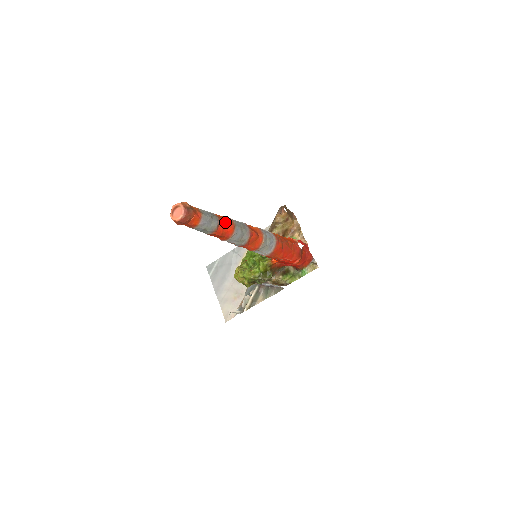
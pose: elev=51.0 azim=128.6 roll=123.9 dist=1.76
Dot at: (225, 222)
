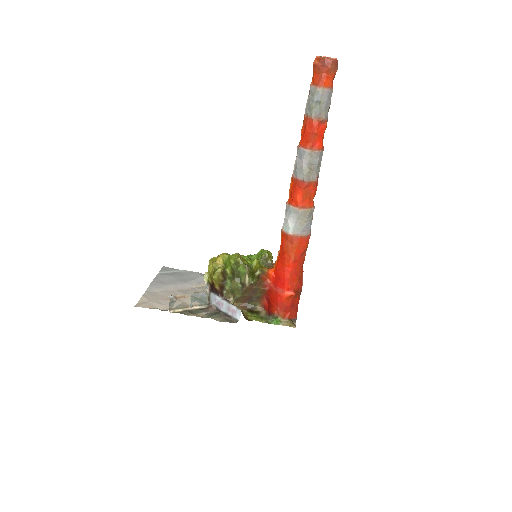
Dot at: (323, 135)
